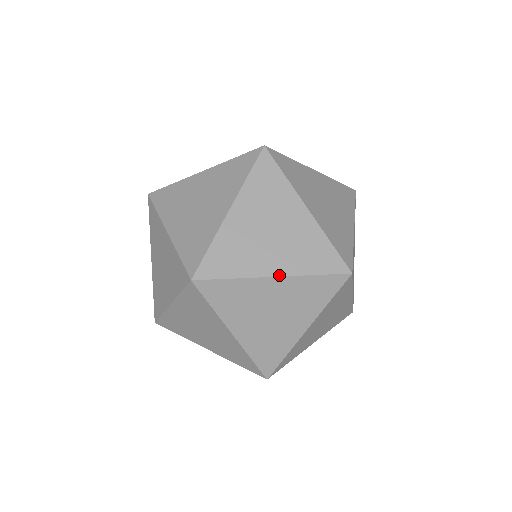
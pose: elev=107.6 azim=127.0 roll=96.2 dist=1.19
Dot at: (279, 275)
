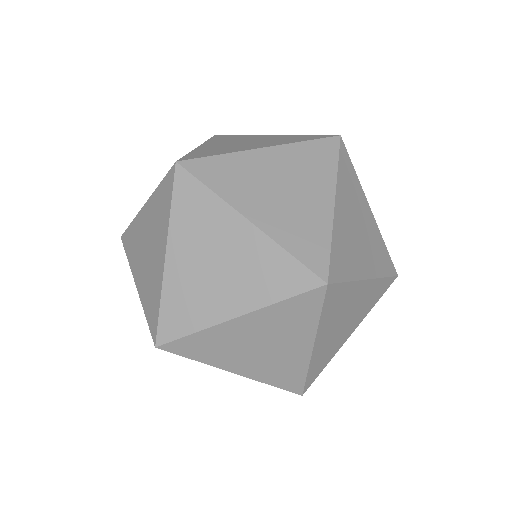
Dot at: (240, 374)
